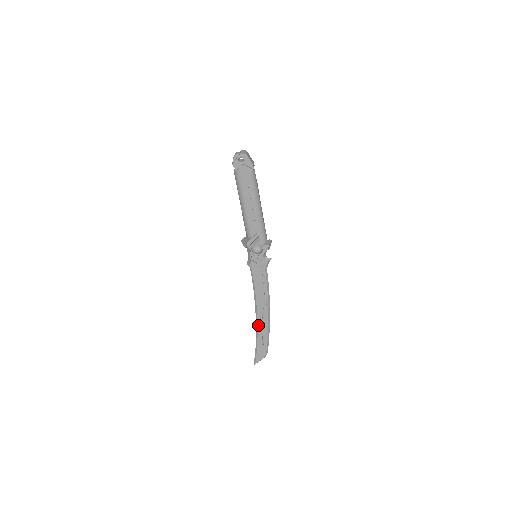
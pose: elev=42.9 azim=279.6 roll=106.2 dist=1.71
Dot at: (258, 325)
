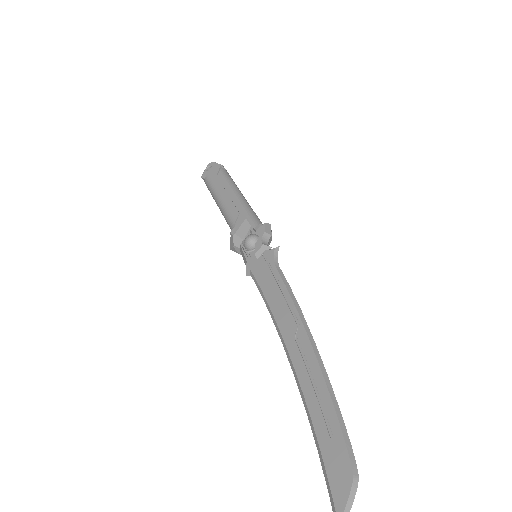
Dot at: (301, 383)
